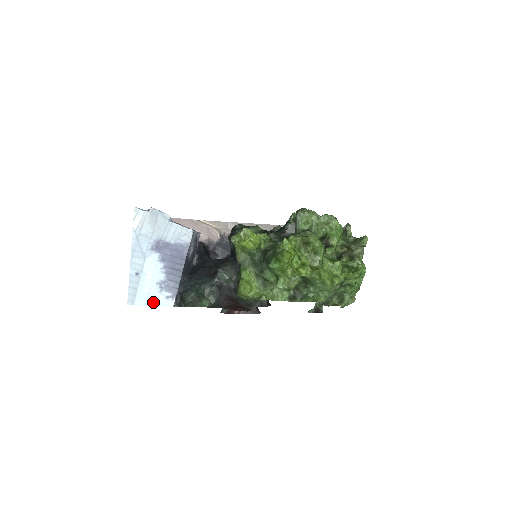
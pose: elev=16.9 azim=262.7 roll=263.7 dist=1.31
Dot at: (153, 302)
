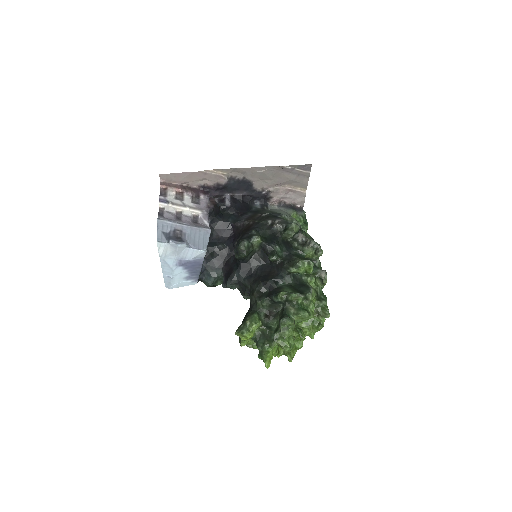
Dot at: (183, 285)
